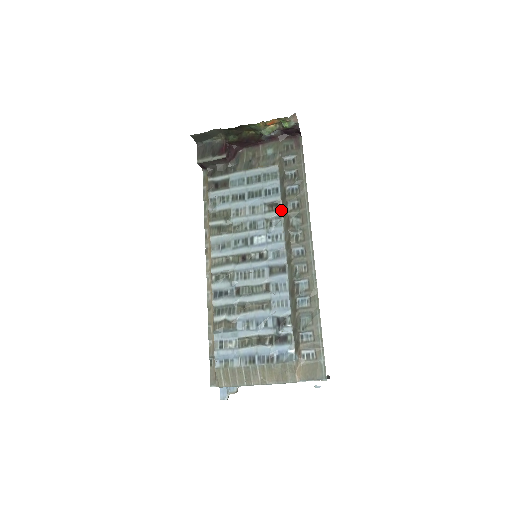
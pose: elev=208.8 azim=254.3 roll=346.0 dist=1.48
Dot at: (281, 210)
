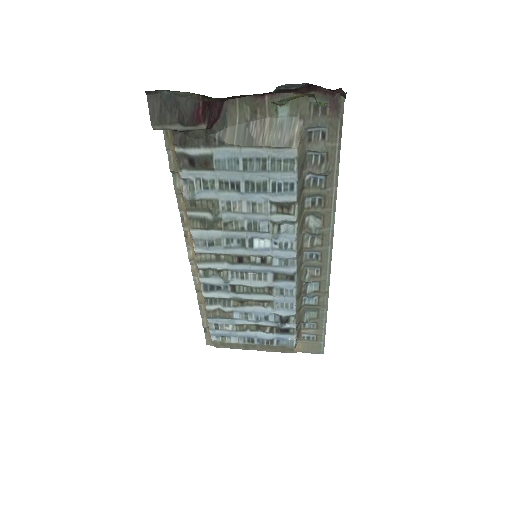
Dot at: (295, 214)
